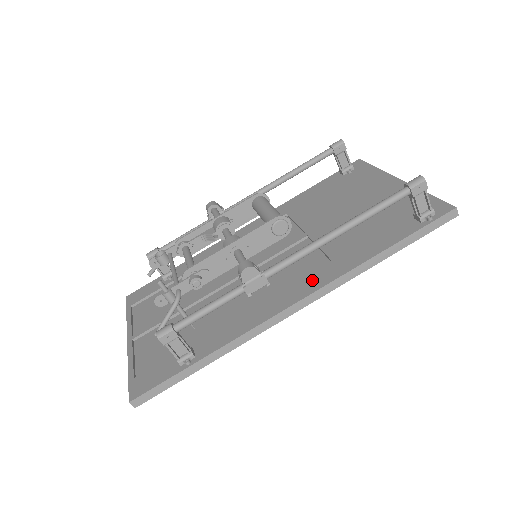
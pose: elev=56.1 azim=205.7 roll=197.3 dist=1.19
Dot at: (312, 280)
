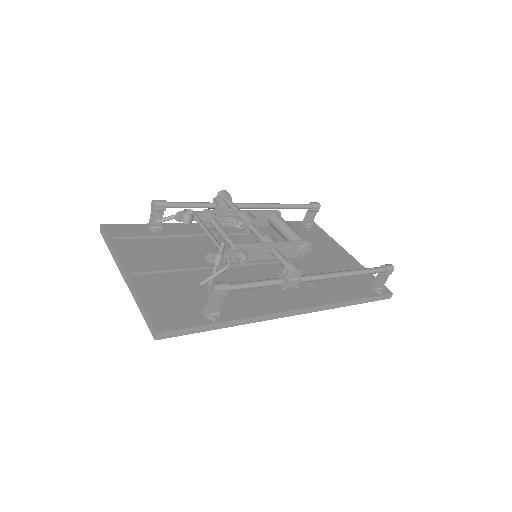
Dot at: (307, 297)
